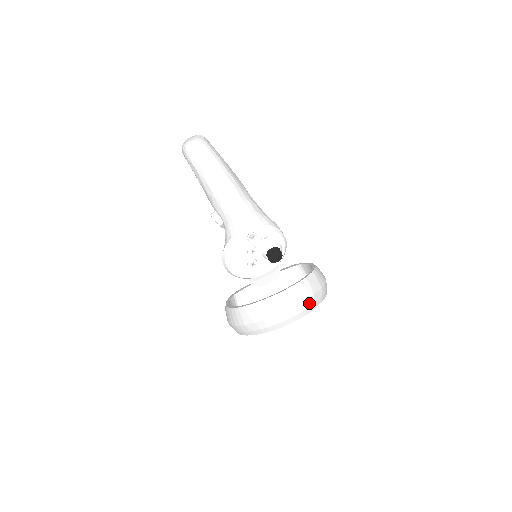
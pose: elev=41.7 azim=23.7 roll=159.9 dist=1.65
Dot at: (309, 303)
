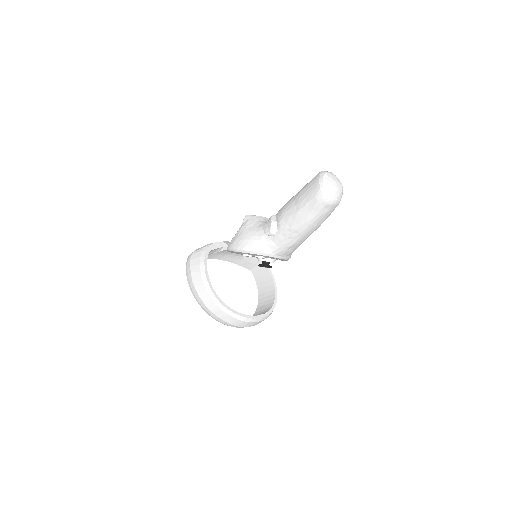
Dot at: occluded
